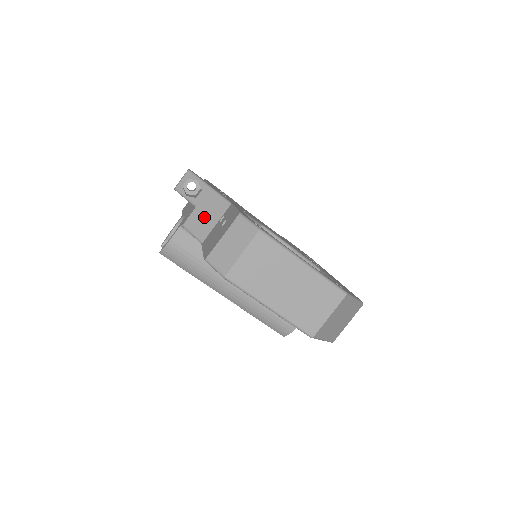
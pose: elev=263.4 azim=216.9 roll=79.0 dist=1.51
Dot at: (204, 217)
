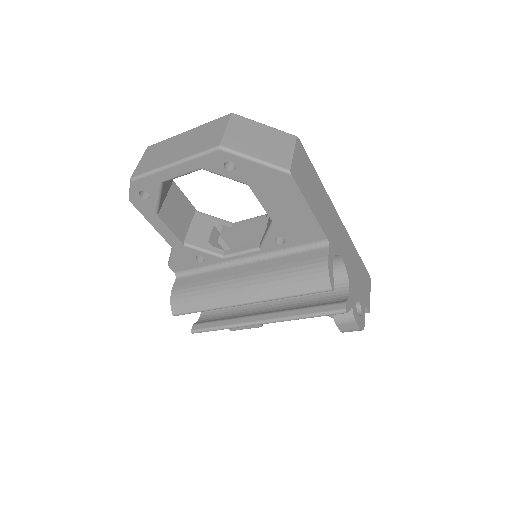
Dot at: occluded
